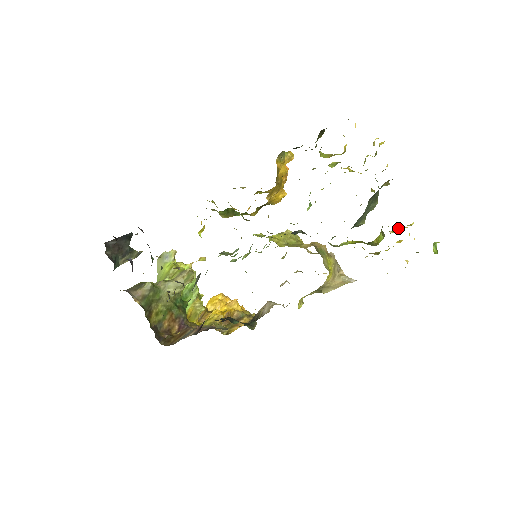
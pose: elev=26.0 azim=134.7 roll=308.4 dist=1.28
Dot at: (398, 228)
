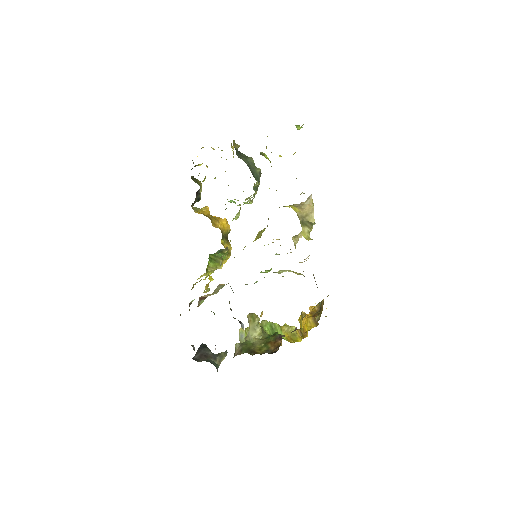
Dot at: occluded
